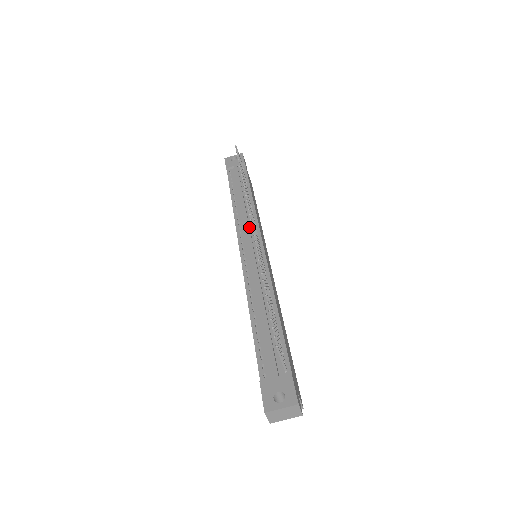
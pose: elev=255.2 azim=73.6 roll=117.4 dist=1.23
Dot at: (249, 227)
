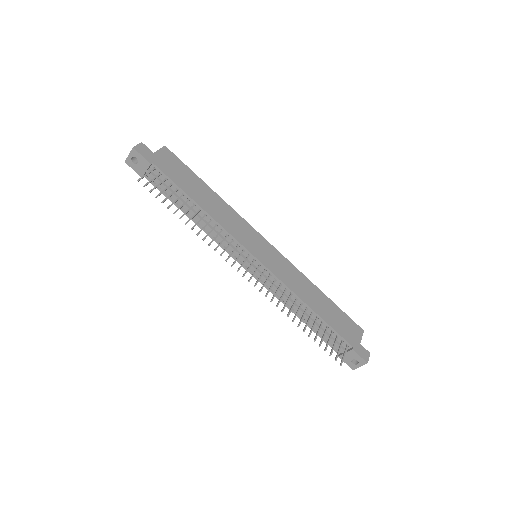
Dot at: (233, 248)
